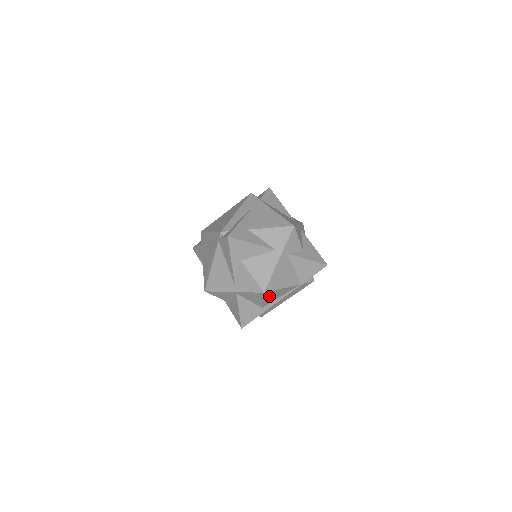
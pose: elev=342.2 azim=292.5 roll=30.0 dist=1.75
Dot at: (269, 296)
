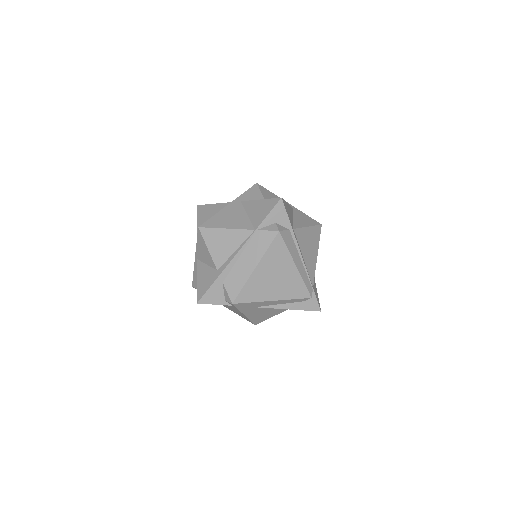
Dot at: (213, 242)
